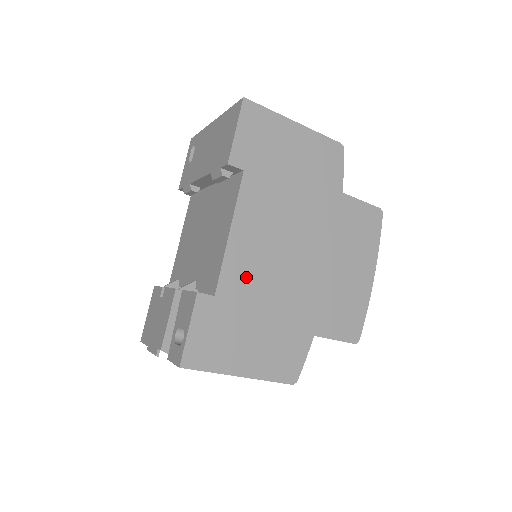
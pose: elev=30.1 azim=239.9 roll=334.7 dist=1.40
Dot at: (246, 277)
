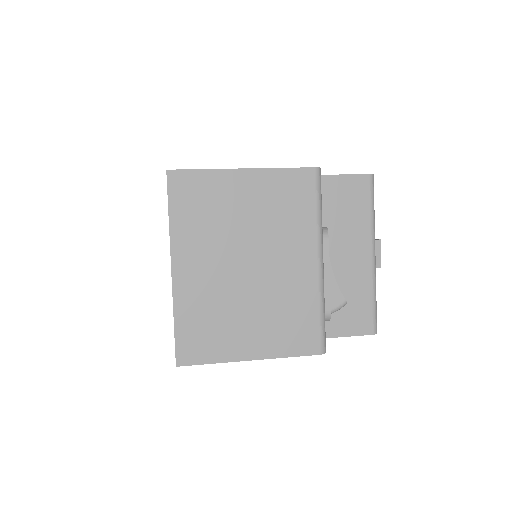
Dot at: occluded
